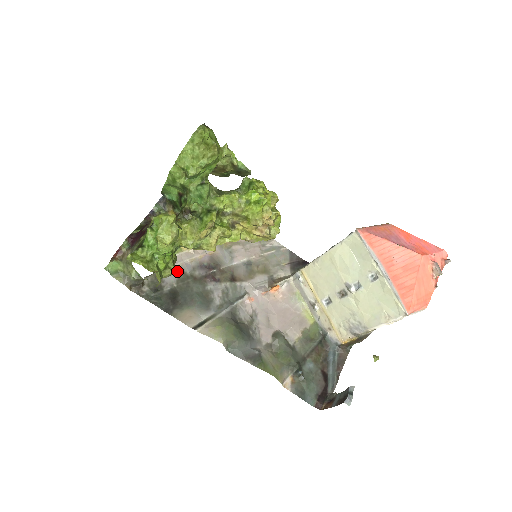
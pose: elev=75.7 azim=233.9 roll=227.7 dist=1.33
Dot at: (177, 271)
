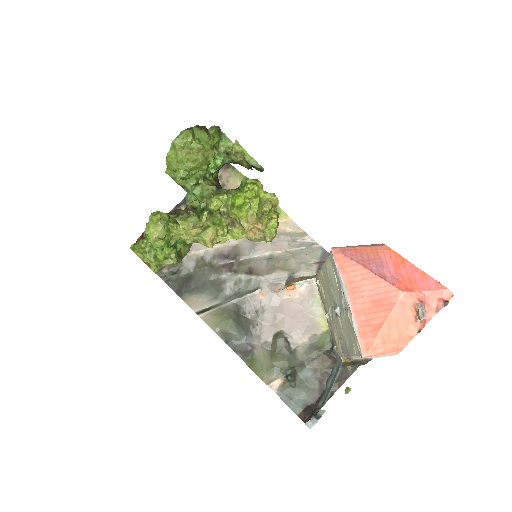
Dot at: (197, 258)
